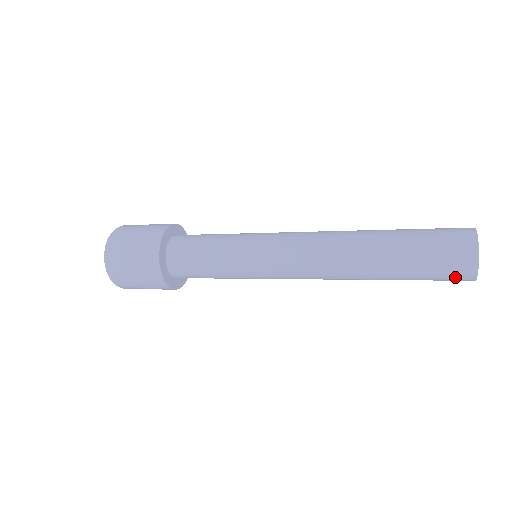
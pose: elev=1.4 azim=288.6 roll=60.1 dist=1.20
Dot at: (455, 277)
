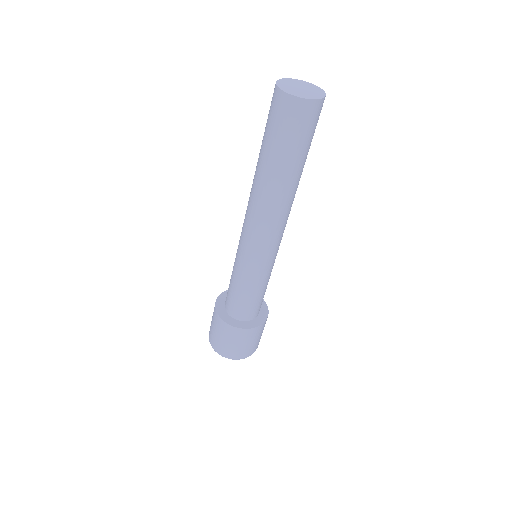
Dot at: (286, 113)
